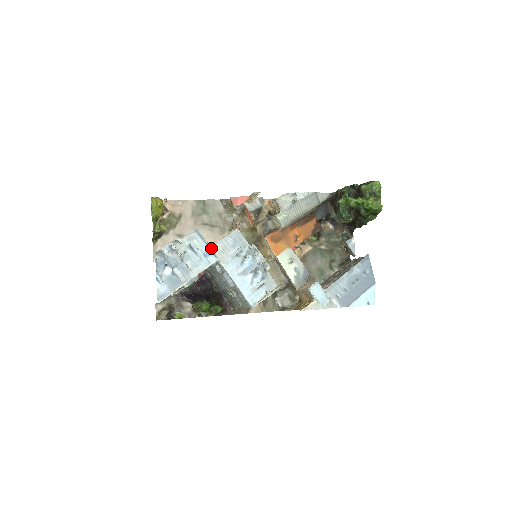
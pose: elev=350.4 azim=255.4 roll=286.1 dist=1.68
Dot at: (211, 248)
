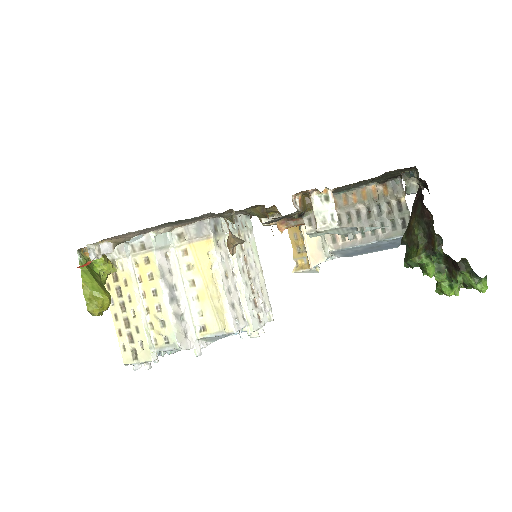
Dot at: (198, 355)
